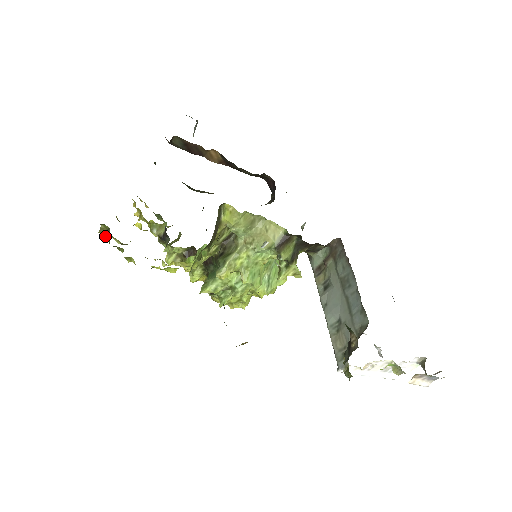
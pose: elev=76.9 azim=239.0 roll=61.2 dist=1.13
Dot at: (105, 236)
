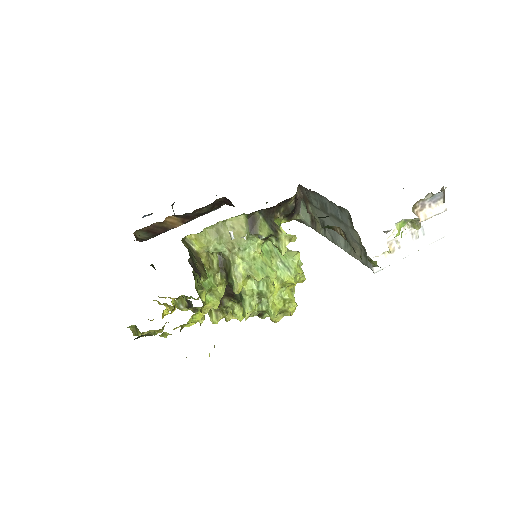
Dot at: (138, 334)
